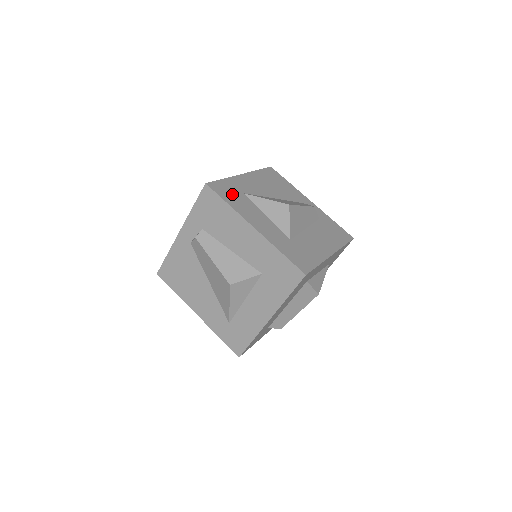
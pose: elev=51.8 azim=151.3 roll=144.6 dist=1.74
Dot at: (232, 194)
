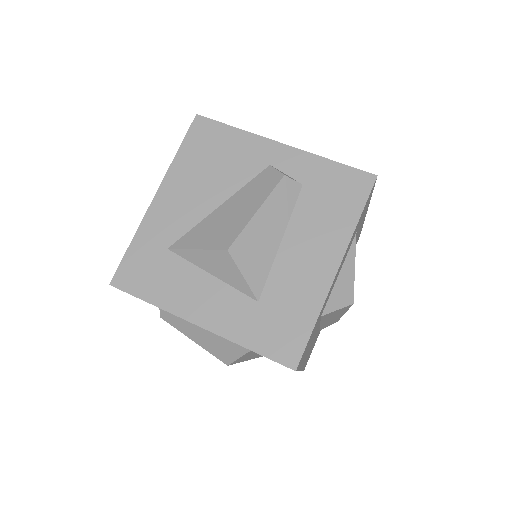
Dot at: (150, 271)
